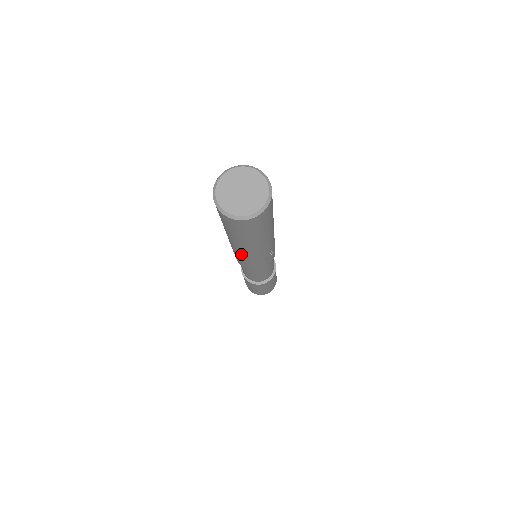
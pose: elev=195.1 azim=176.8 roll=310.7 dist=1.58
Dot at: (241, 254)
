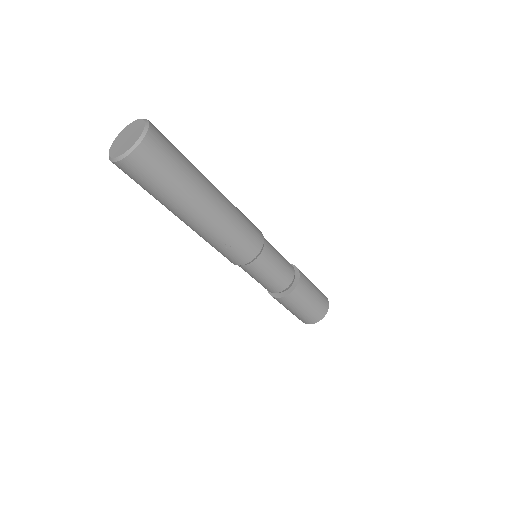
Dot at: occluded
